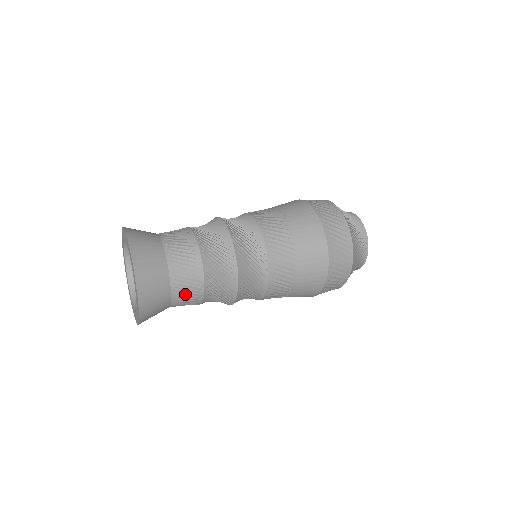
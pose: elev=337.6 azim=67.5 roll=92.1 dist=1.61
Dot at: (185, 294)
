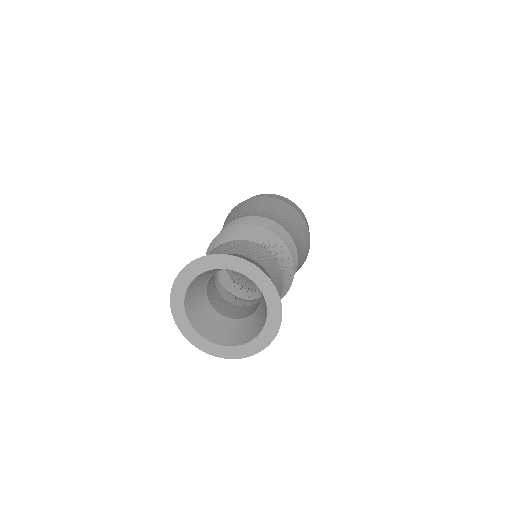
Dot at: (277, 282)
